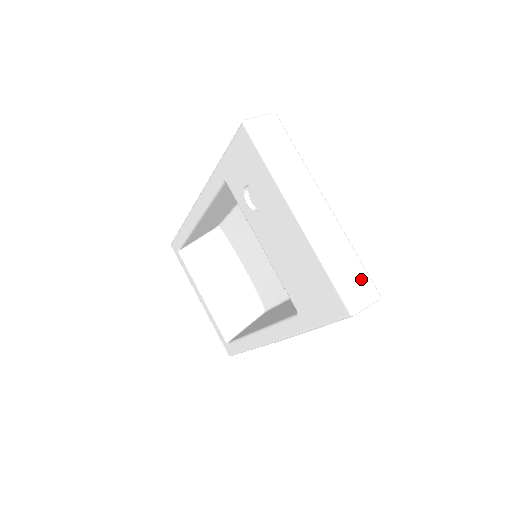
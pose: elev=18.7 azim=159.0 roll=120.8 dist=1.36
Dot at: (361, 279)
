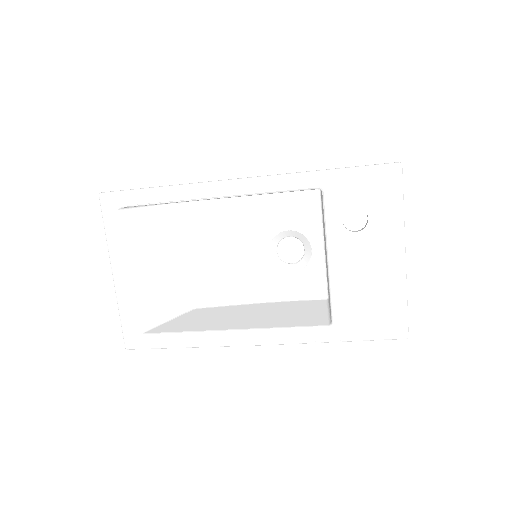
Dot at: occluded
